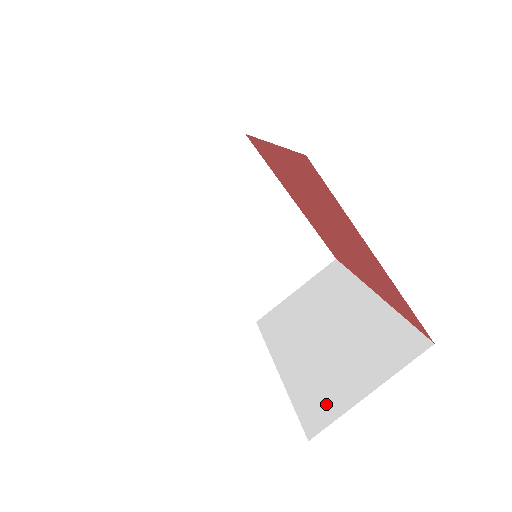
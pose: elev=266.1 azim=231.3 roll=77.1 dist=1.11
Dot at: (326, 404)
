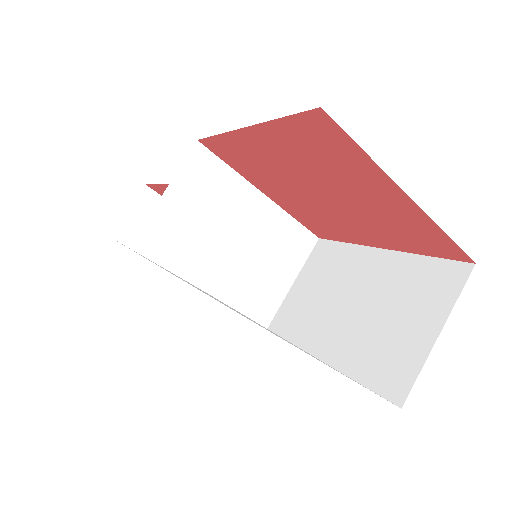
Dot at: (397, 366)
